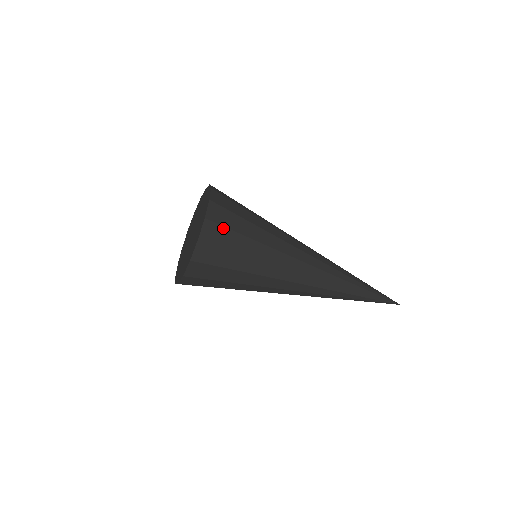
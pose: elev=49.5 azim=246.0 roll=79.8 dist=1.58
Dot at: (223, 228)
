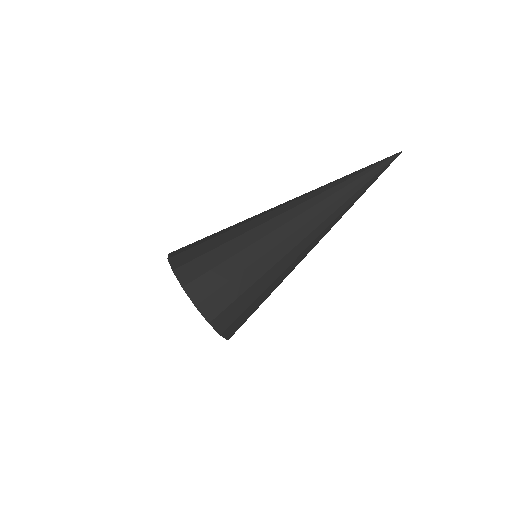
Dot at: (202, 277)
